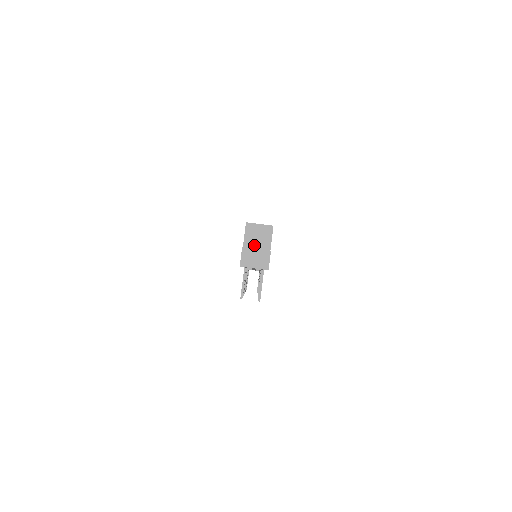
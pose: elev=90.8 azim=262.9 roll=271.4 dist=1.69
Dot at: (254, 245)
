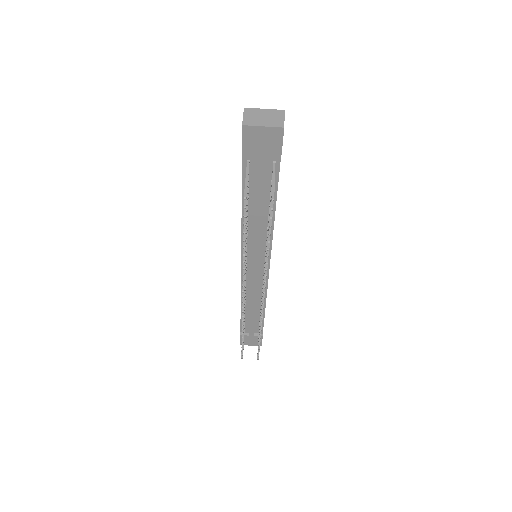
Dot at: occluded
